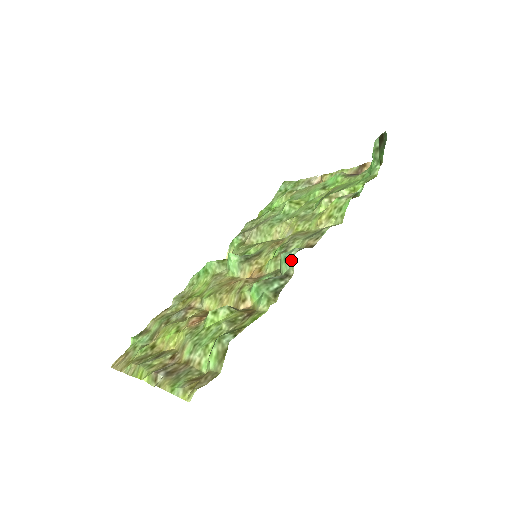
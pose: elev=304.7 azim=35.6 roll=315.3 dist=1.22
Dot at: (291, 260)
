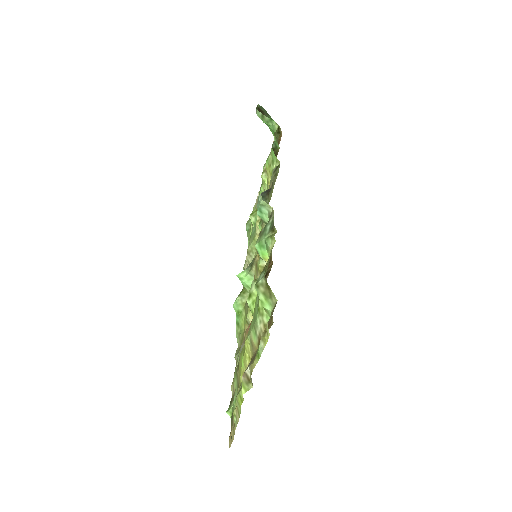
Dot at: (262, 204)
